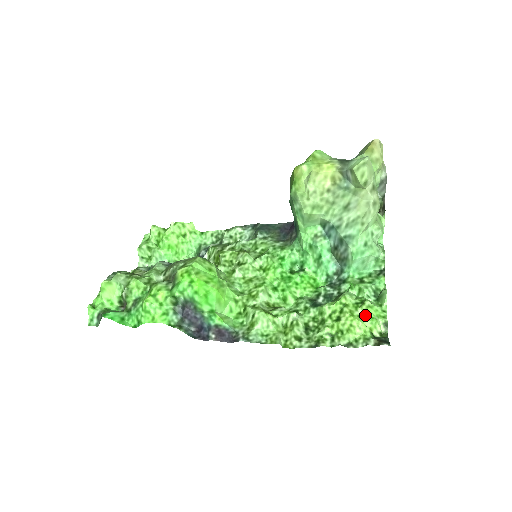
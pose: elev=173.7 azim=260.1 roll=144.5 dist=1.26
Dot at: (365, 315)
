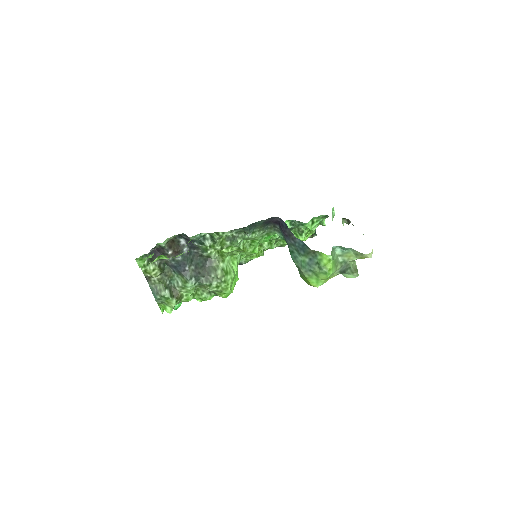
Dot at: occluded
